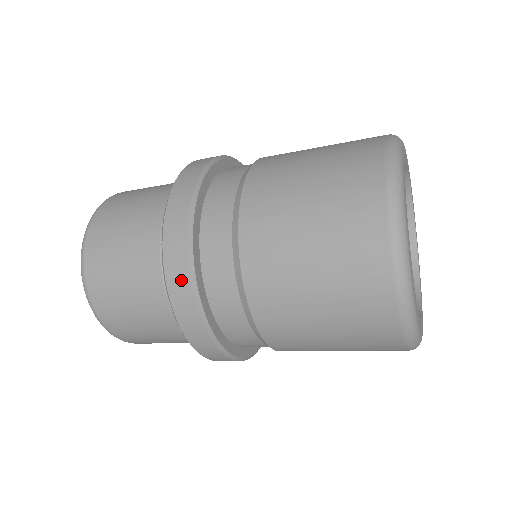
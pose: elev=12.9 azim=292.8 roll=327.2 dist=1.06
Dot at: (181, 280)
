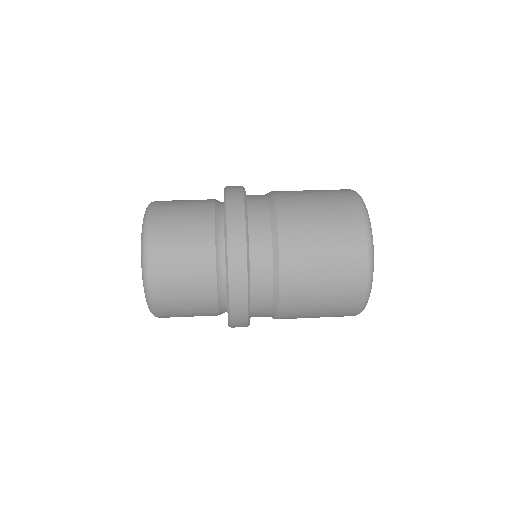
Dot at: (240, 269)
